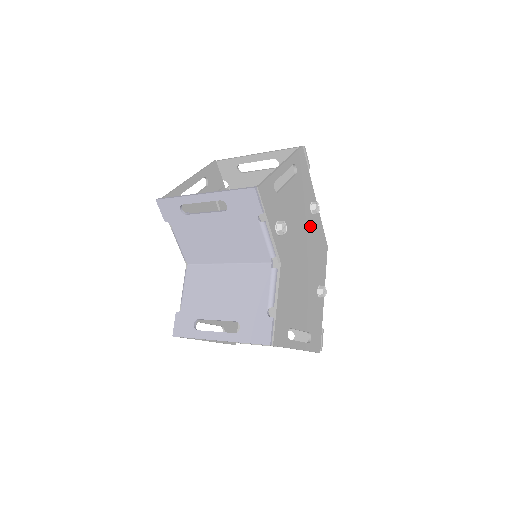
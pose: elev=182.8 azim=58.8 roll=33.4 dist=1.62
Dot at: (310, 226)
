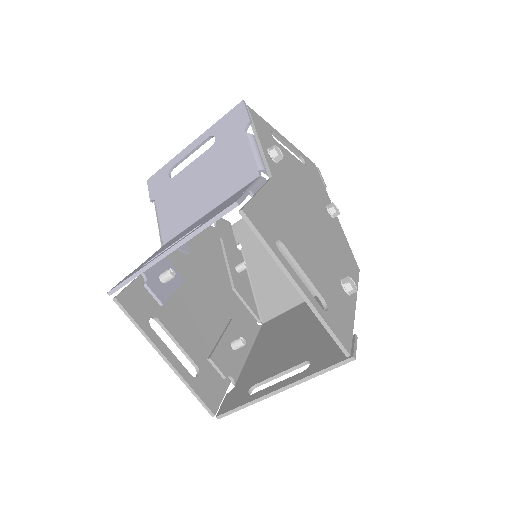
Dot at: (326, 218)
